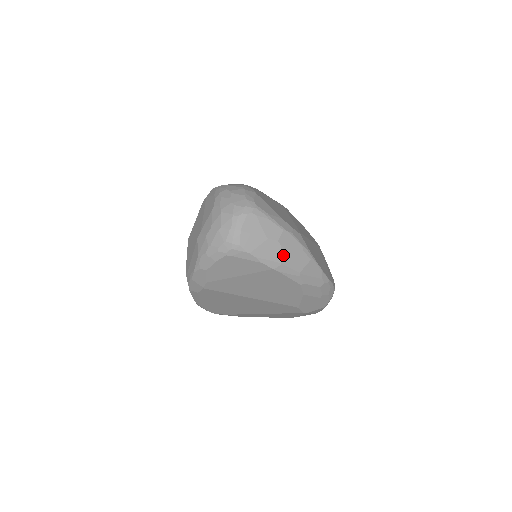
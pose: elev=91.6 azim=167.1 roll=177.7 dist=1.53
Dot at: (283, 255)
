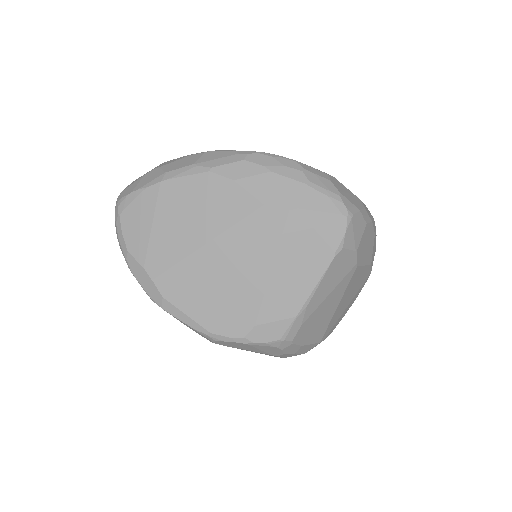
Dot at: (165, 169)
